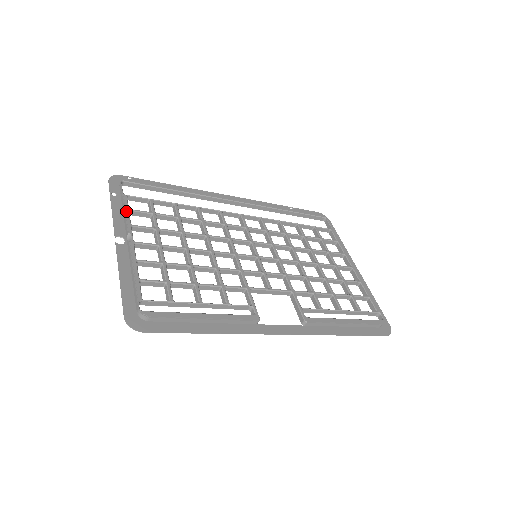
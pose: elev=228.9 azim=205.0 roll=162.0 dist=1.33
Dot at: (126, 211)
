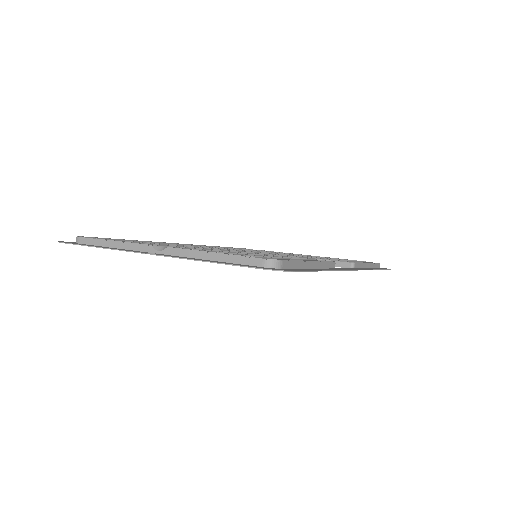
Dot at: (123, 241)
